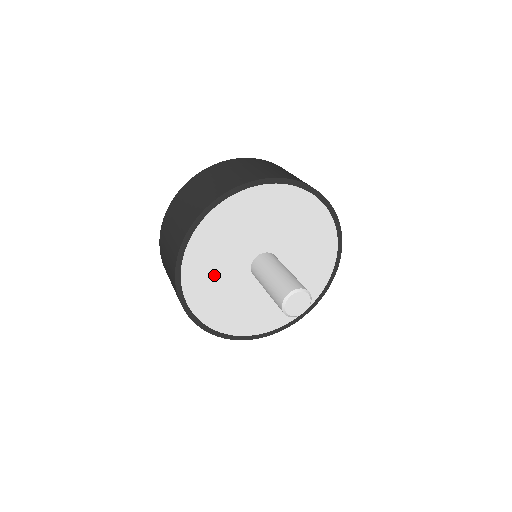
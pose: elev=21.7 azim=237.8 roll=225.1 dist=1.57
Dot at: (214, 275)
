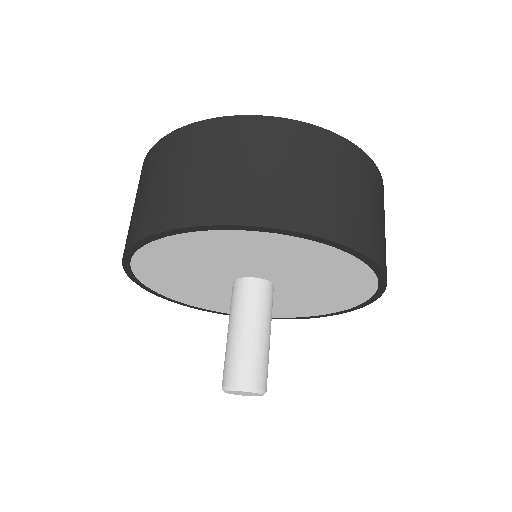
Dot at: (209, 297)
